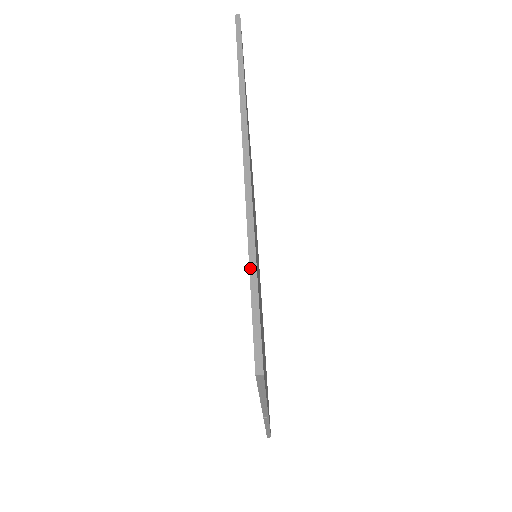
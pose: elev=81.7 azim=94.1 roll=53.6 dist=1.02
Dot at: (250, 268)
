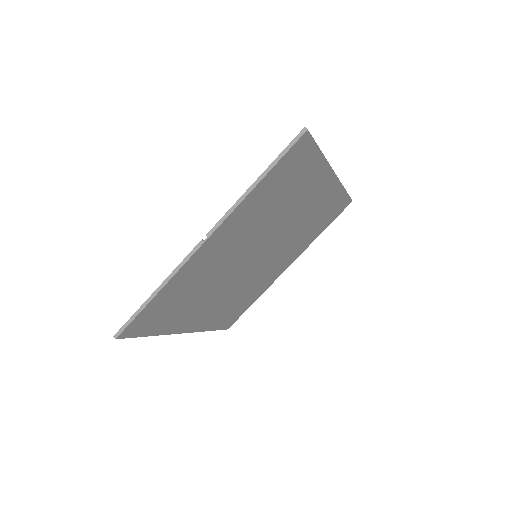
Dot at: (319, 149)
